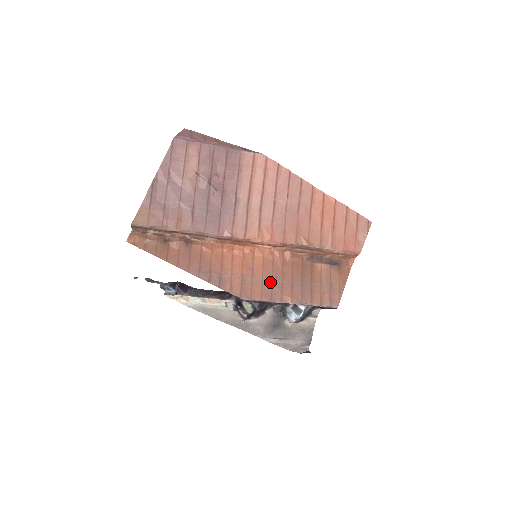
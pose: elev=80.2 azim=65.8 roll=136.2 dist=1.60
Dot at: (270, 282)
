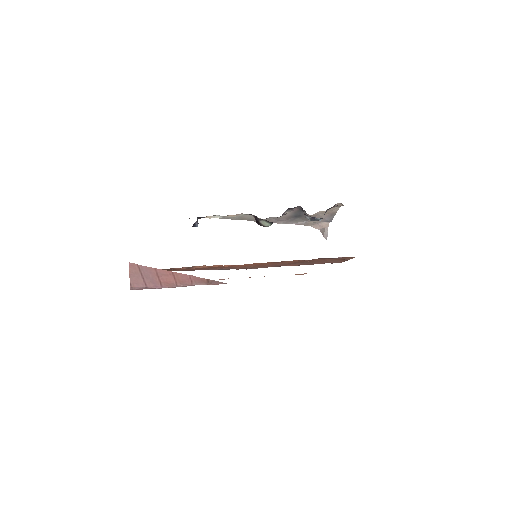
Dot at: (272, 265)
